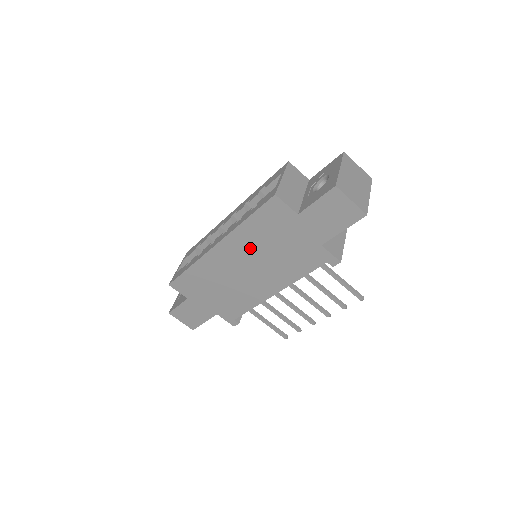
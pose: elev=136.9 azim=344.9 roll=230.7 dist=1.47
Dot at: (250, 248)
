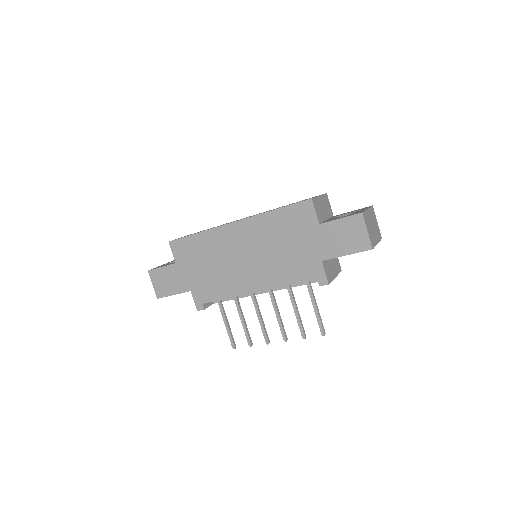
Dot at: (262, 237)
